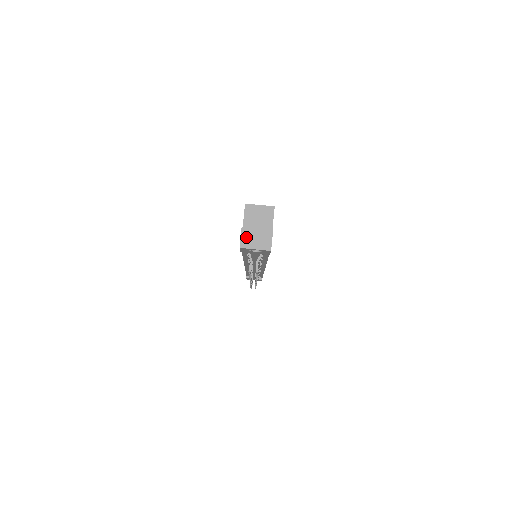
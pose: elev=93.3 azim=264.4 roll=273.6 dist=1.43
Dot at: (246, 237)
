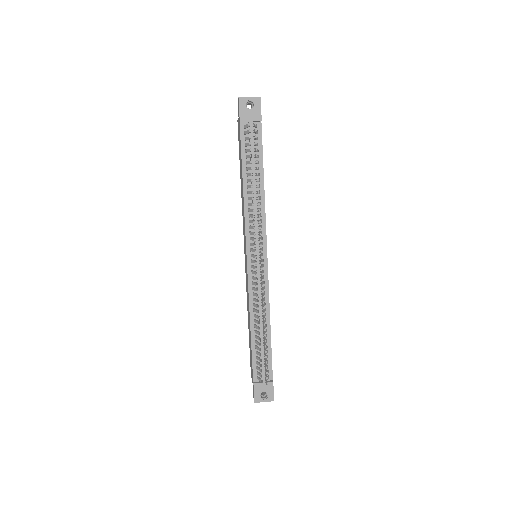
Dot at: occluded
